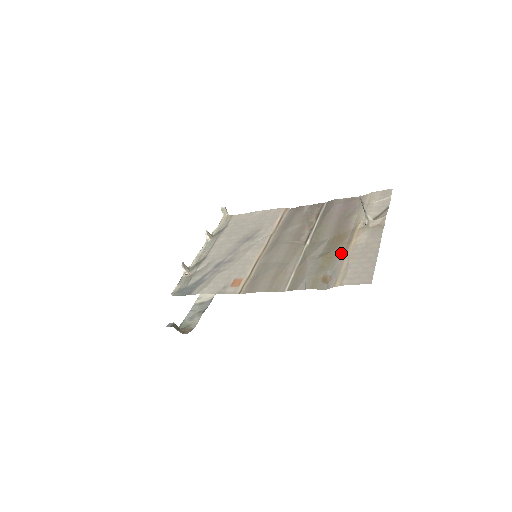
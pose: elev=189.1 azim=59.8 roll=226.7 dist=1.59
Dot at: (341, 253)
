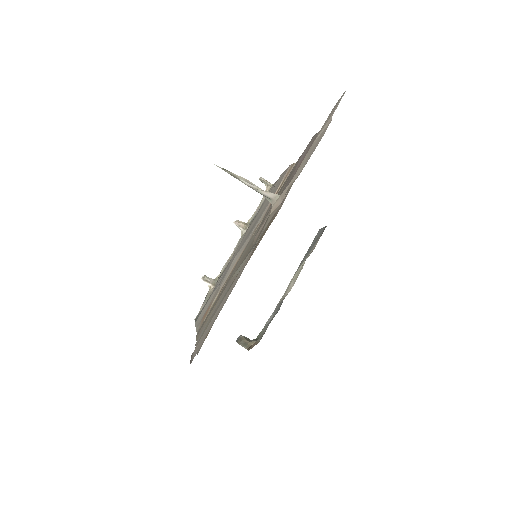
Dot at: occluded
